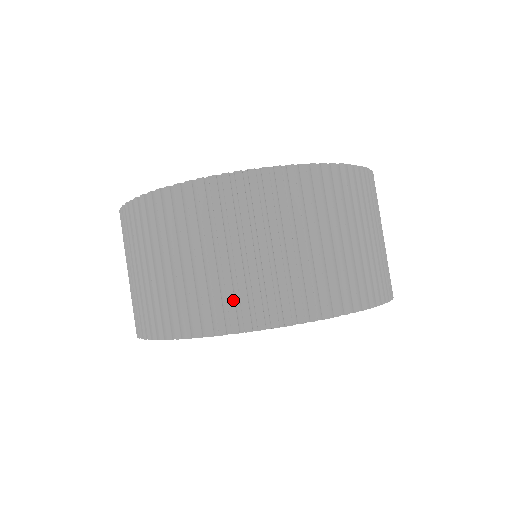
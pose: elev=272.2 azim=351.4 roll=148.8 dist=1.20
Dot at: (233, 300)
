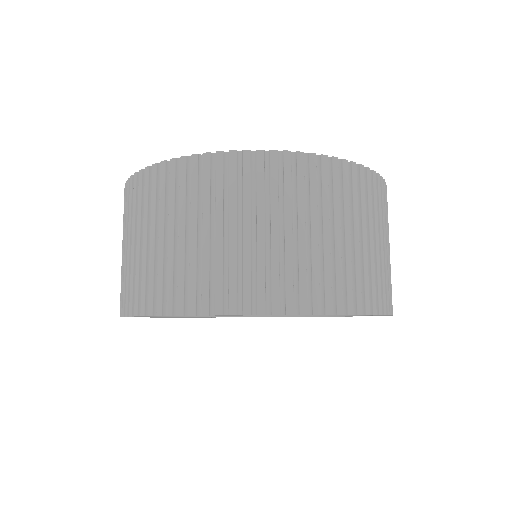
Dot at: (132, 285)
